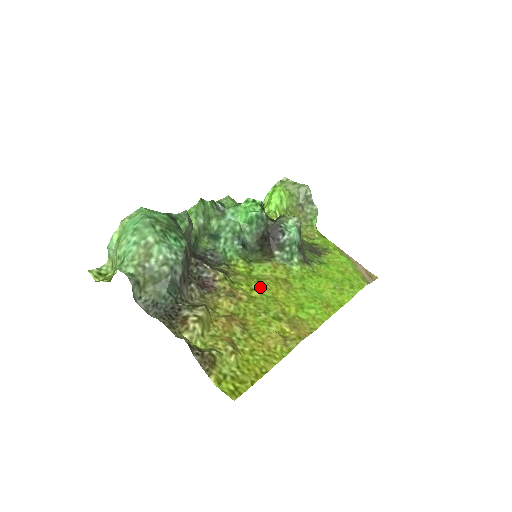
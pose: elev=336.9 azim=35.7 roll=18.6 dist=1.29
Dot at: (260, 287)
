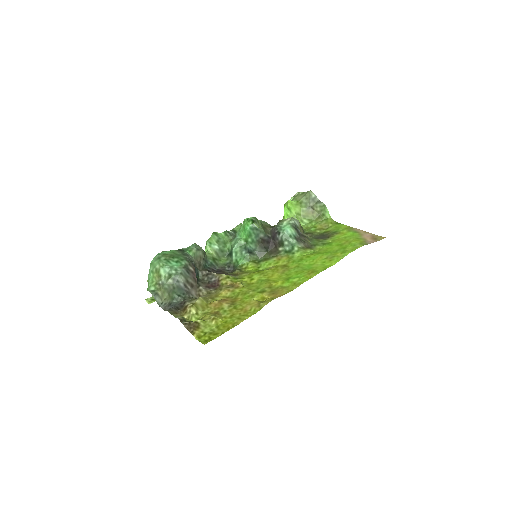
Dot at: (259, 276)
